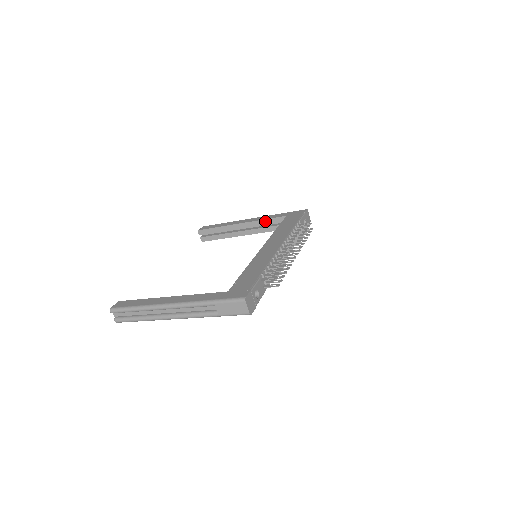
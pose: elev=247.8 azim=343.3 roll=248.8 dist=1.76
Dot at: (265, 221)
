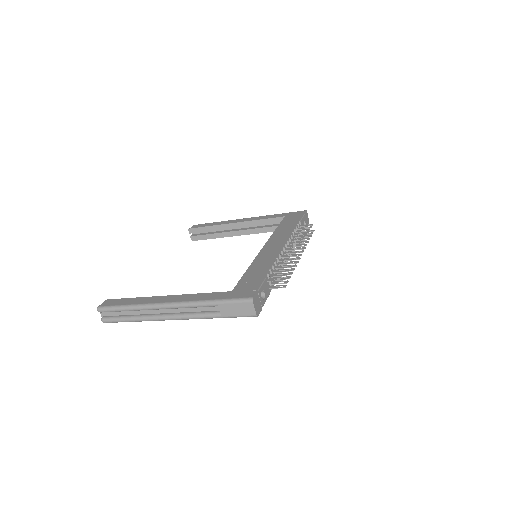
Dot at: (262, 221)
